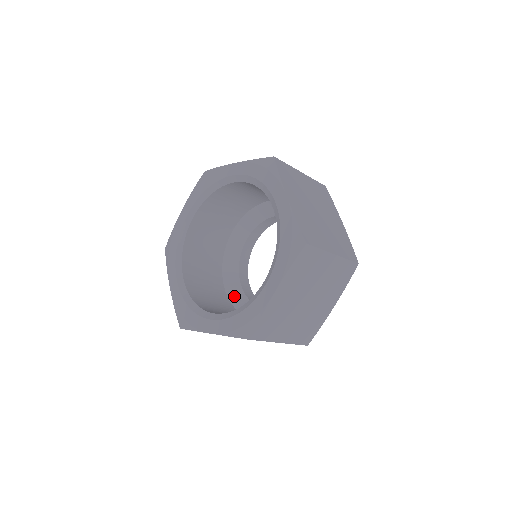
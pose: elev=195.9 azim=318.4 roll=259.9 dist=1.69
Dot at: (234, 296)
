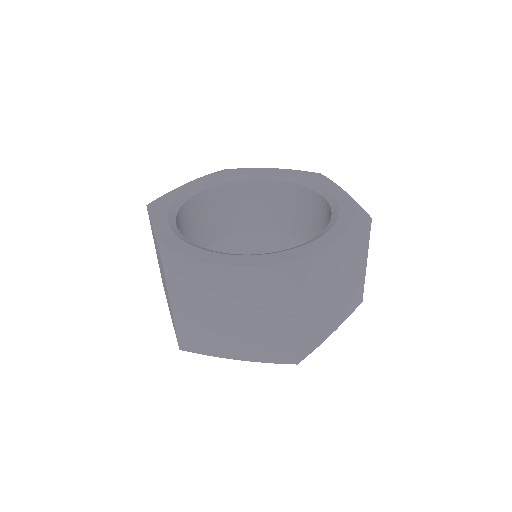
Dot at: occluded
